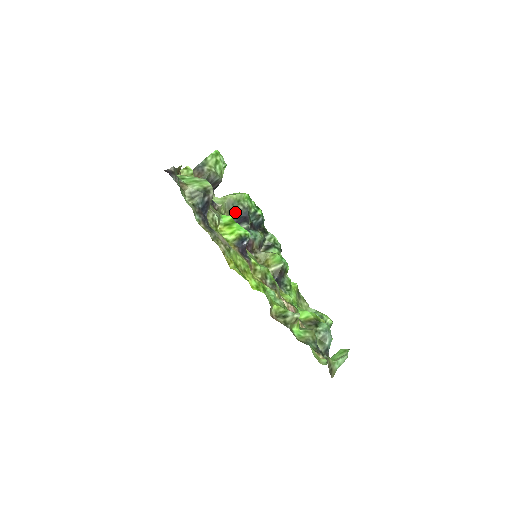
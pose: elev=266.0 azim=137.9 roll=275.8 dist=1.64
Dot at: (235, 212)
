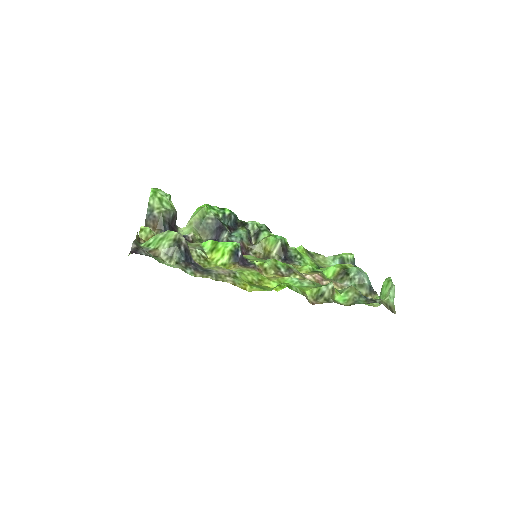
Dot at: (208, 229)
